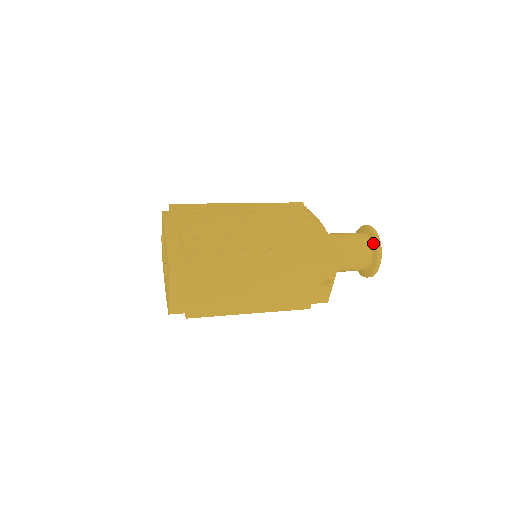
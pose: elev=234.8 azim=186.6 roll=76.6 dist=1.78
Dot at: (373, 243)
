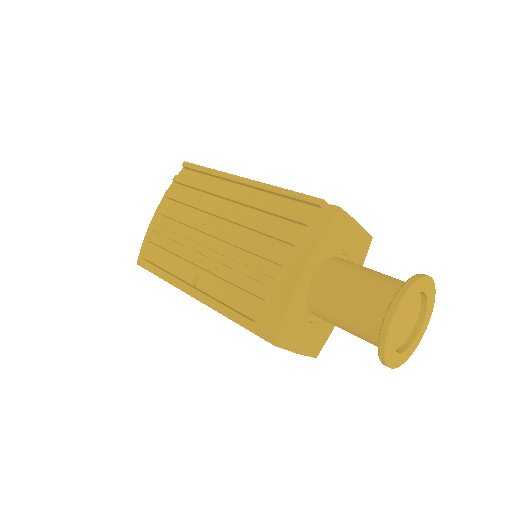
Dot at: occluded
